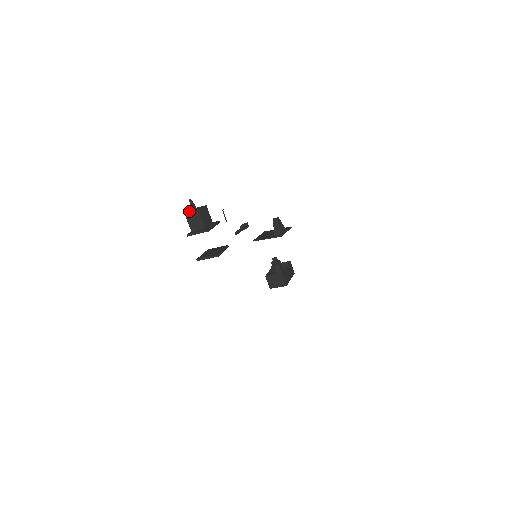
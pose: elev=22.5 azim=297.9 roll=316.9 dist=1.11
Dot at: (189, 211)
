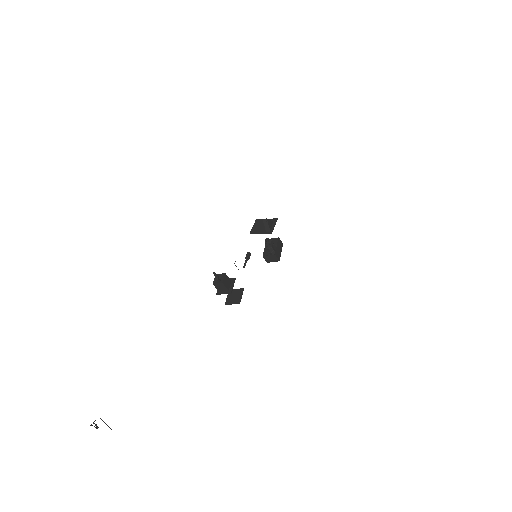
Dot at: (214, 279)
